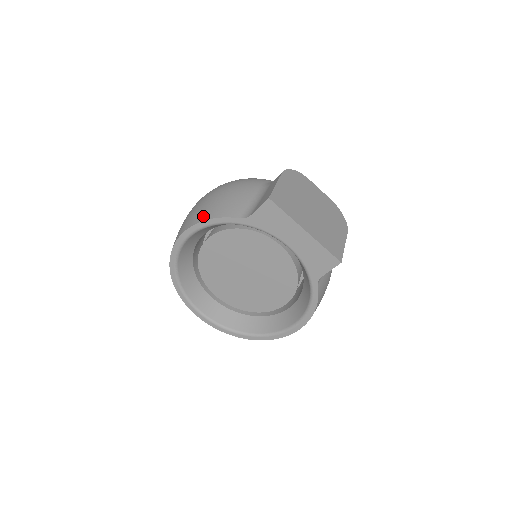
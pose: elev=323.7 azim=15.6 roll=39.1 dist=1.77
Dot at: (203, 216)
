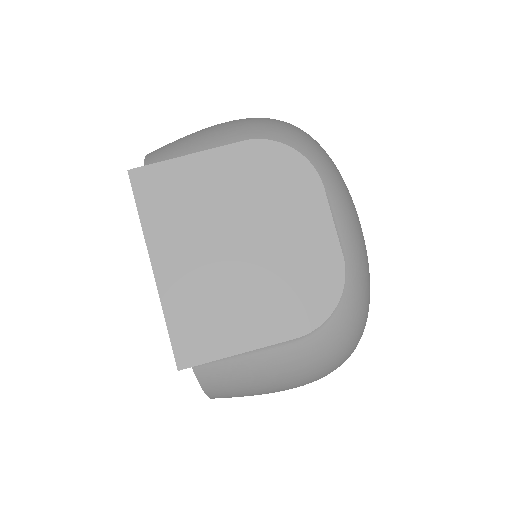
Dot at: occluded
